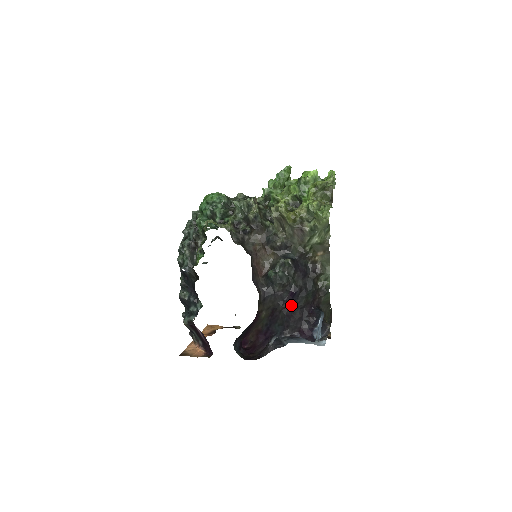
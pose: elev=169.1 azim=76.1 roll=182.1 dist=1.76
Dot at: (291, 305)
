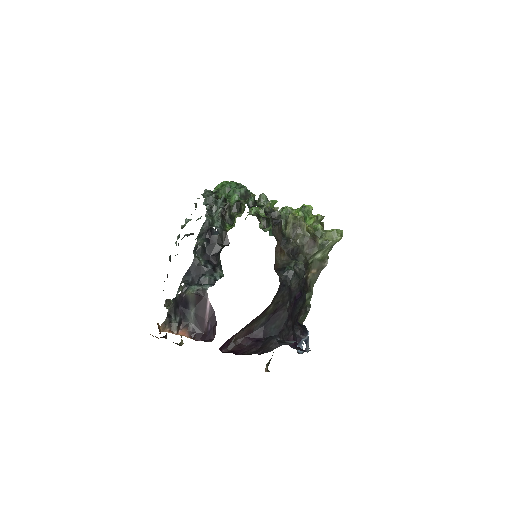
Dot at: (293, 307)
